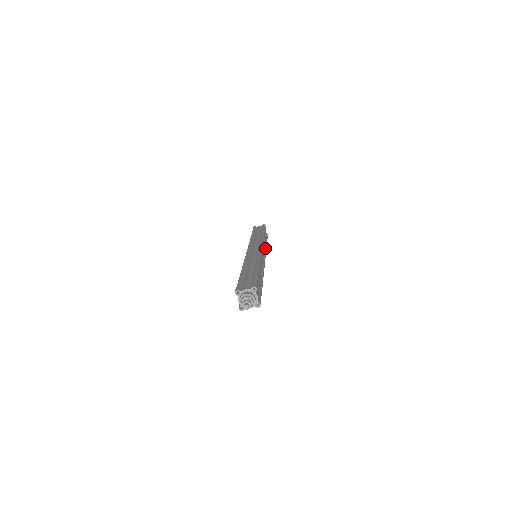
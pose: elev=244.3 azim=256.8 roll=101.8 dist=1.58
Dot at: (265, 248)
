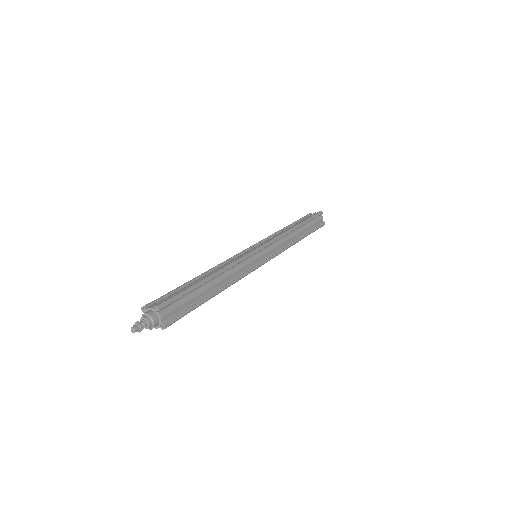
Dot at: (289, 244)
